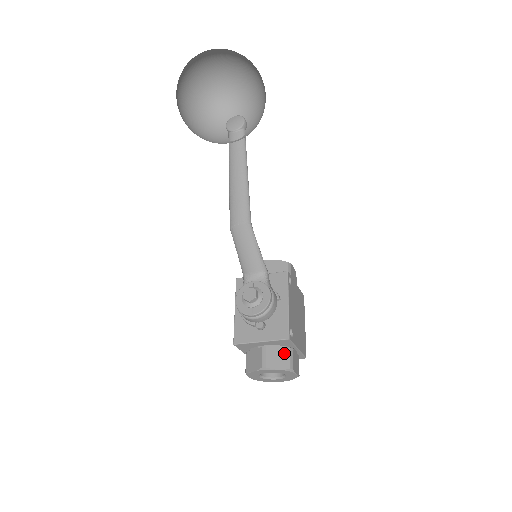
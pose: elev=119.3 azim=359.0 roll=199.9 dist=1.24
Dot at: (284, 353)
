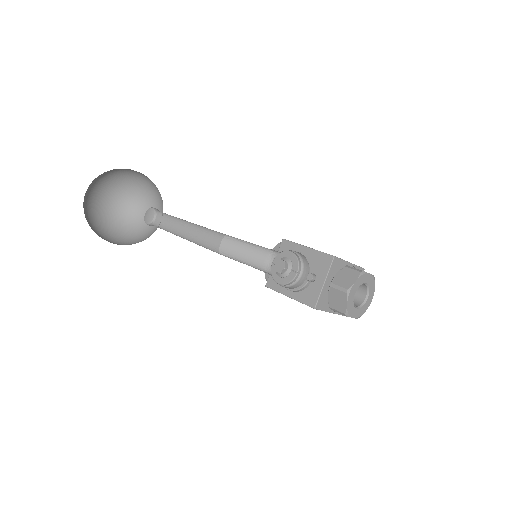
Dot at: (345, 272)
